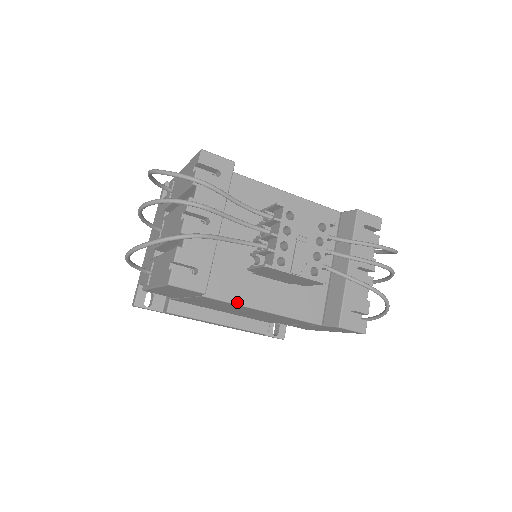
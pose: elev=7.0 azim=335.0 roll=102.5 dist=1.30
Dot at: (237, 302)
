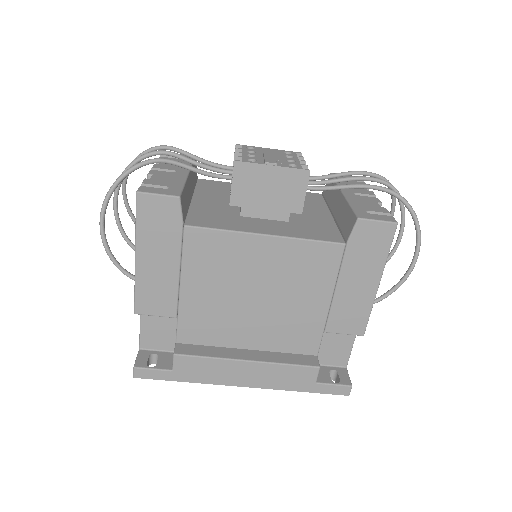
Dot at: (228, 229)
